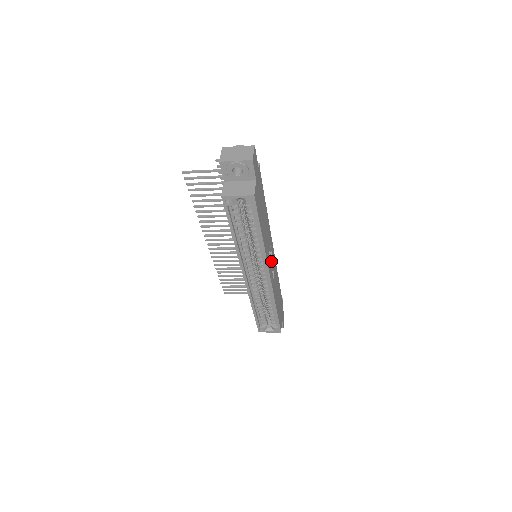
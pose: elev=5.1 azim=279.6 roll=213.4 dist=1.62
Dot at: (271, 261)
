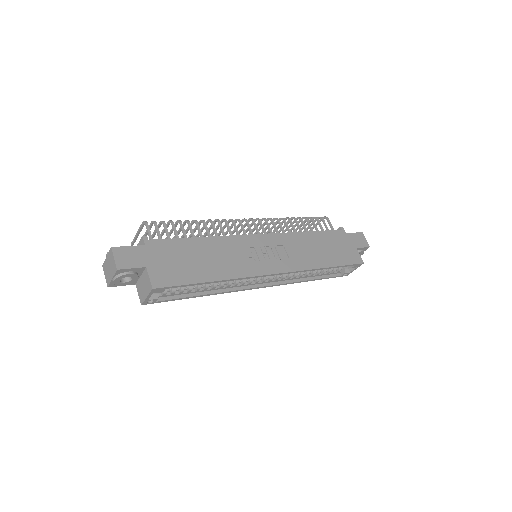
Dot at: (267, 255)
